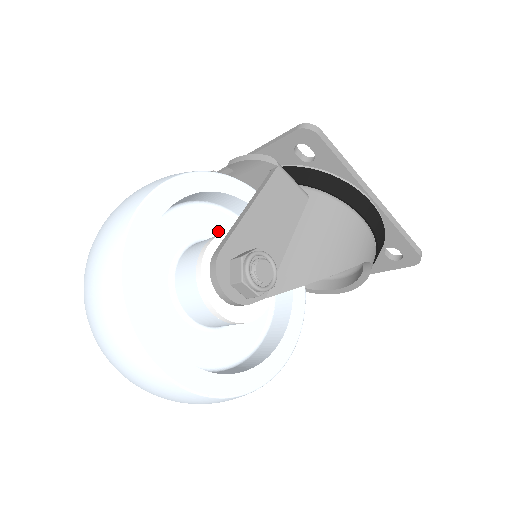
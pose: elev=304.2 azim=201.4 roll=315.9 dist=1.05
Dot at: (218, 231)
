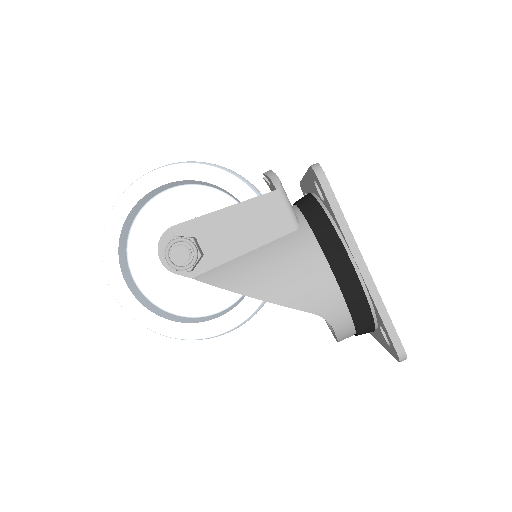
Dot at: occluded
